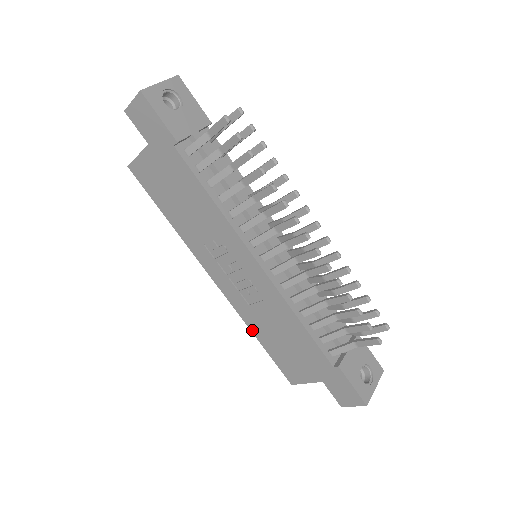
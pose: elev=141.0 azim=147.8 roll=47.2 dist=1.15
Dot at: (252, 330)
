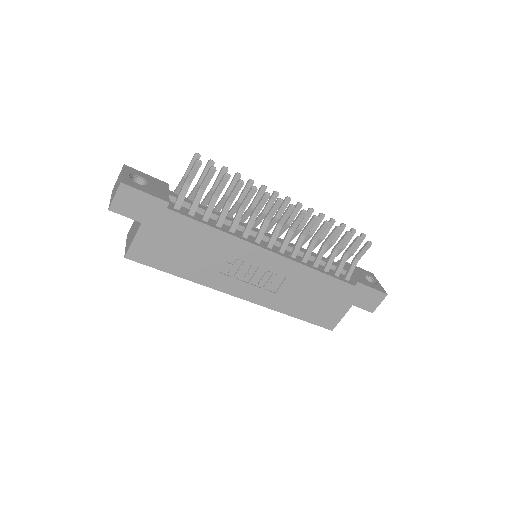
Dot at: (285, 313)
